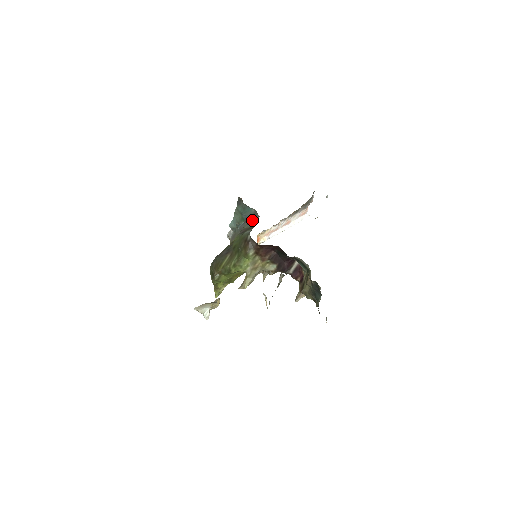
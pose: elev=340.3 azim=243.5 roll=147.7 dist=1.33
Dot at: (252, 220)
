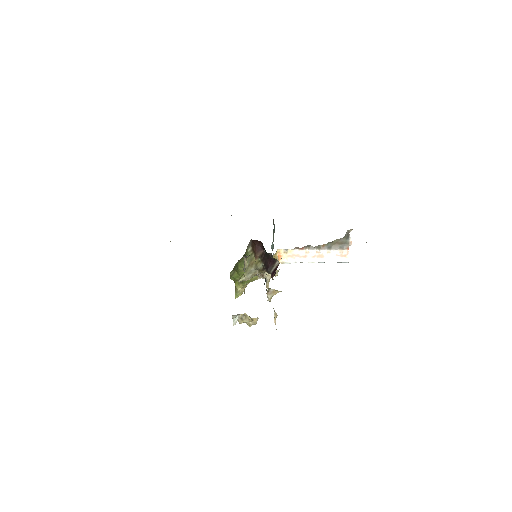
Dot at: occluded
